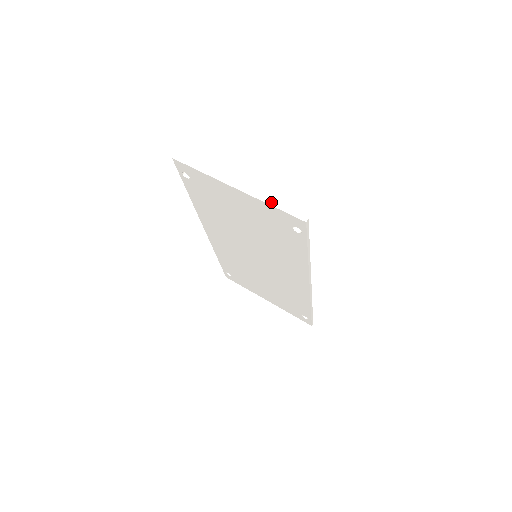
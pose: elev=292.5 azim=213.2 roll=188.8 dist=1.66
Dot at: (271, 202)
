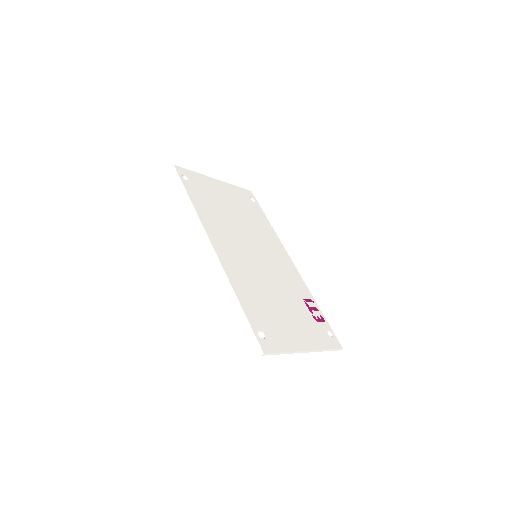
Dot at: (326, 350)
